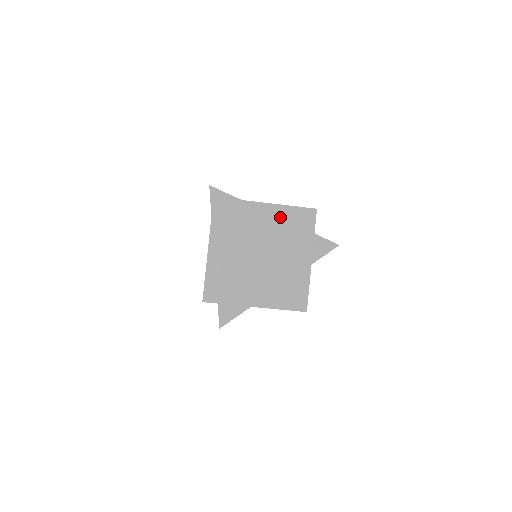
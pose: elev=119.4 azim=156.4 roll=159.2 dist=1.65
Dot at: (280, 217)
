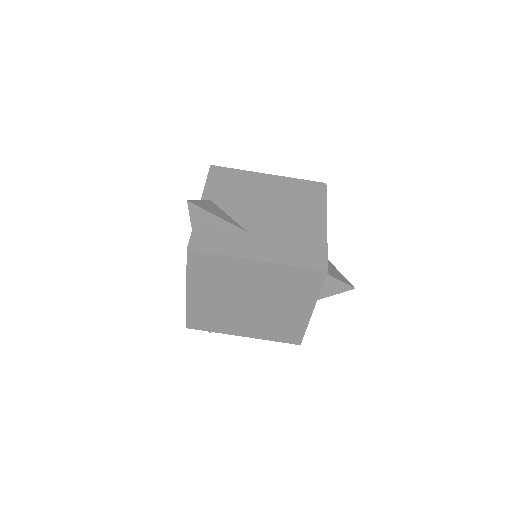
Dot at: (276, 275)
